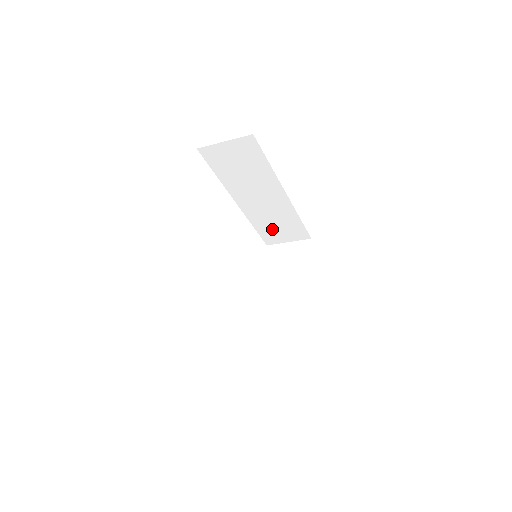
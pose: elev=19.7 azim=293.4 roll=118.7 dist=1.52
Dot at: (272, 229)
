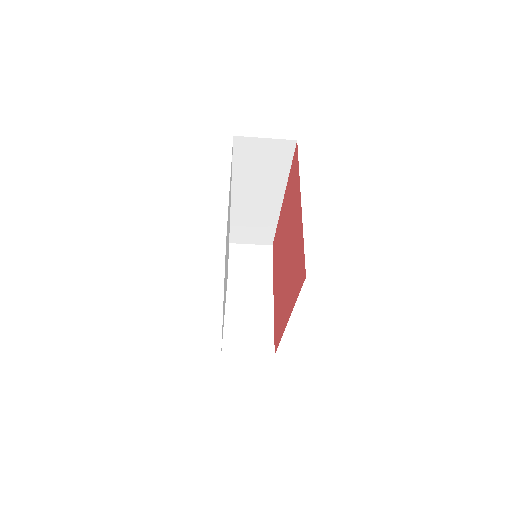
Dot at: (243, 229)
